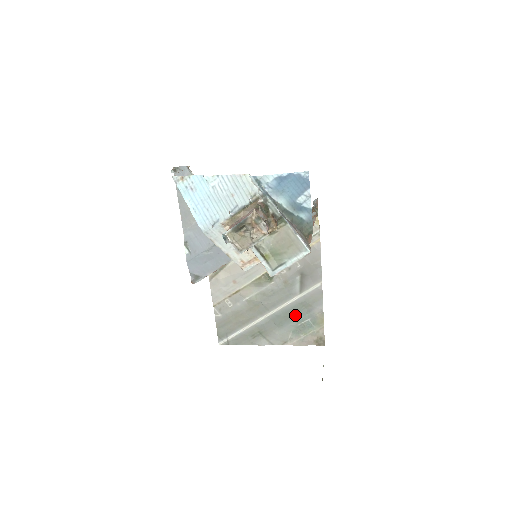
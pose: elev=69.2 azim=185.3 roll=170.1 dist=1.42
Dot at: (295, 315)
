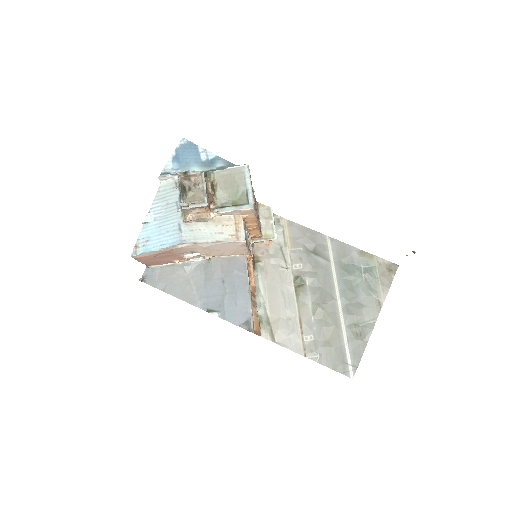
Dot at: (351, 278)
